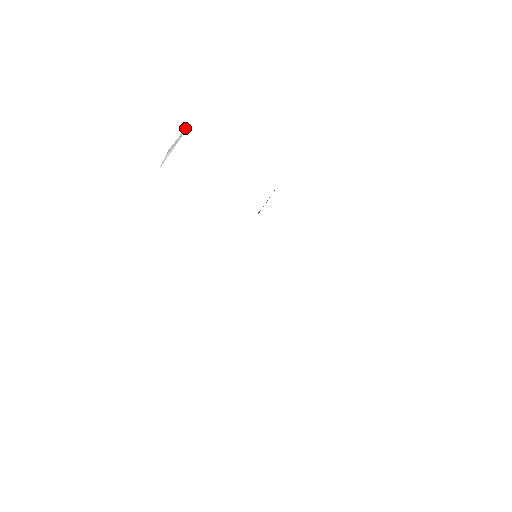
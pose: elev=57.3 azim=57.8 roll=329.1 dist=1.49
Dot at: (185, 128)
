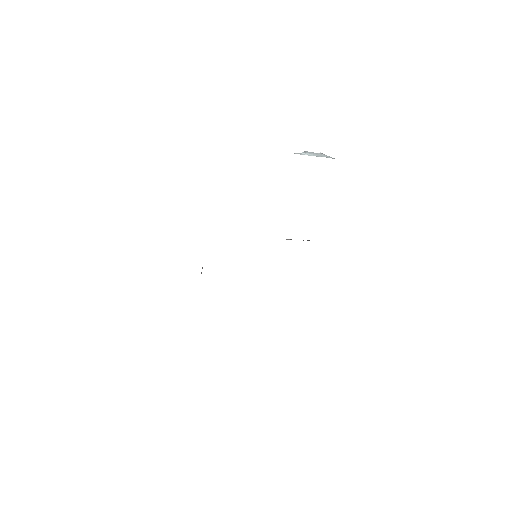
Dot at: occluded
